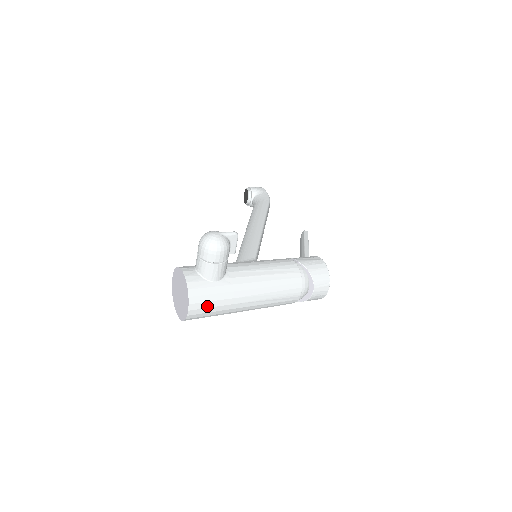
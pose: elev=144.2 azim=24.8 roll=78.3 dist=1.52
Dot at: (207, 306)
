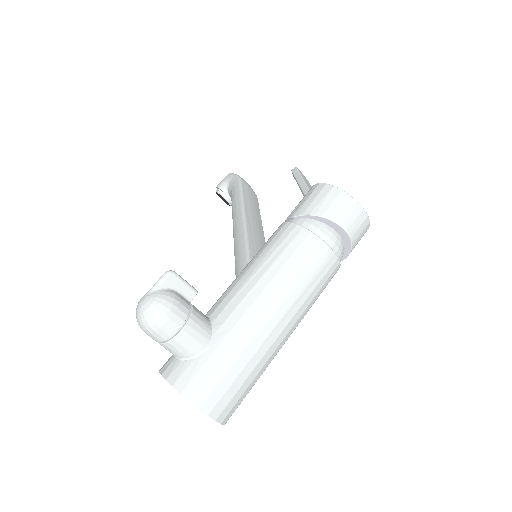
Dot at: (226, 387)
